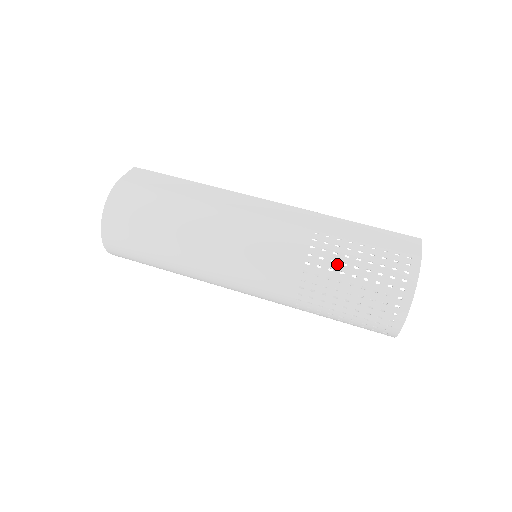
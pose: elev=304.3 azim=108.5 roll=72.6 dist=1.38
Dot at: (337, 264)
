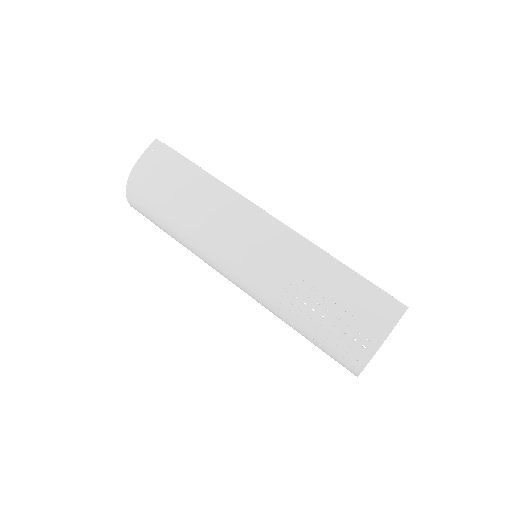
Dot at: (303, 314)
